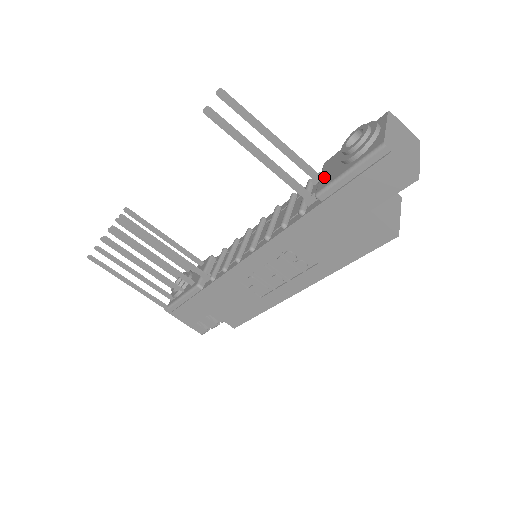
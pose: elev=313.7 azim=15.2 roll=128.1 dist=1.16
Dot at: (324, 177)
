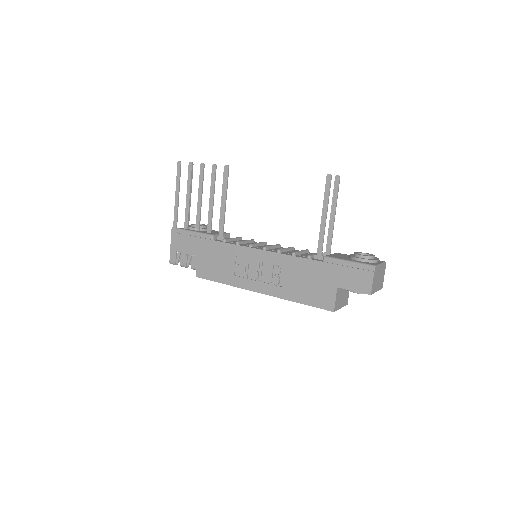
Dot at: (334, 255)
